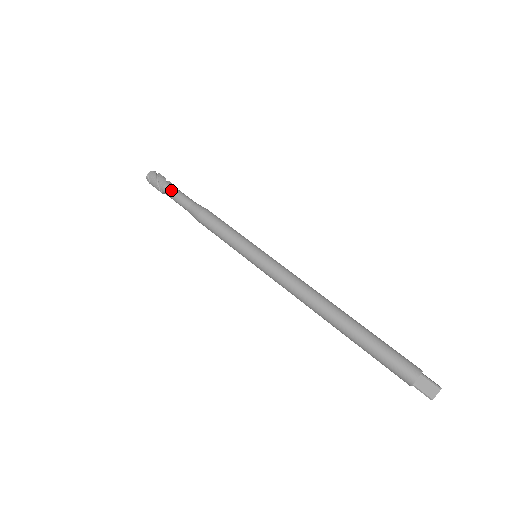
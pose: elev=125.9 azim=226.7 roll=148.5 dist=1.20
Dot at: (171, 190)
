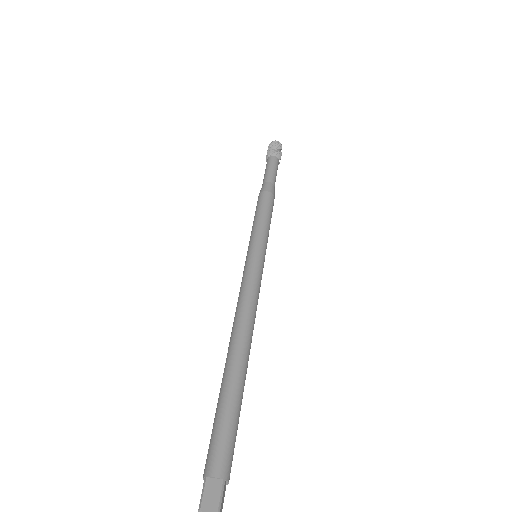
Dot at: (266, 166)
